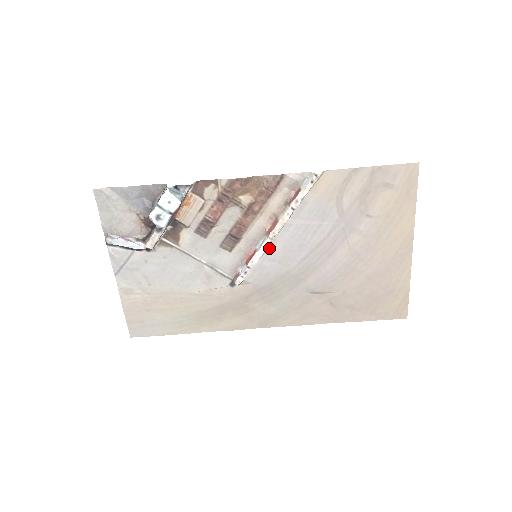
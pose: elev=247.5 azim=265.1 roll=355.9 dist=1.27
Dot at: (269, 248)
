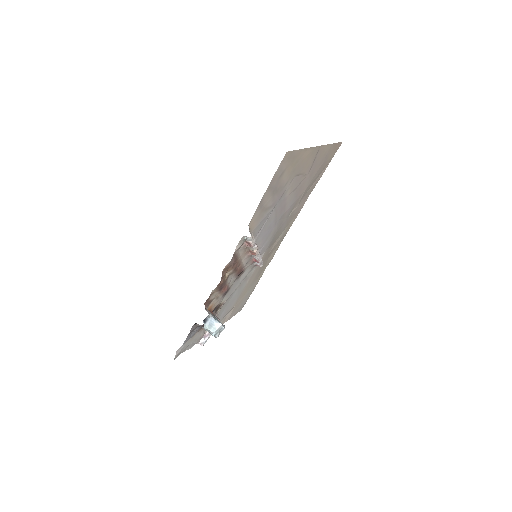
Dot at: occluded
